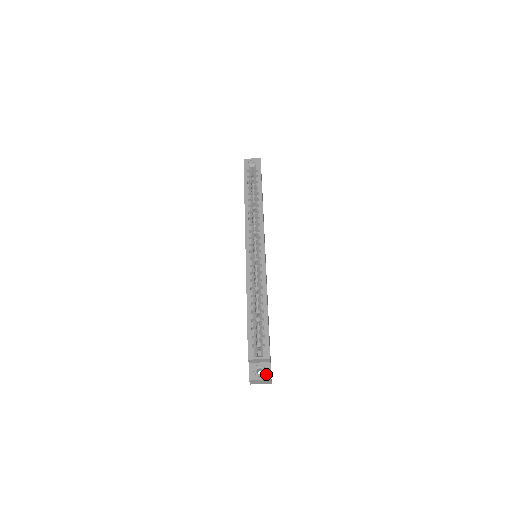
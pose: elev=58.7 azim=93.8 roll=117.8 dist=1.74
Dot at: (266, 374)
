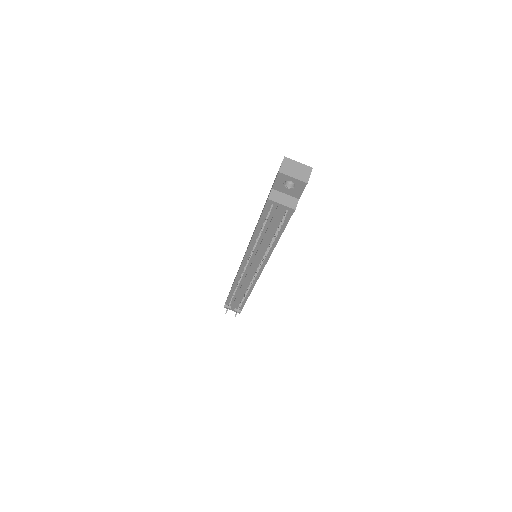
Dot at: occluded
